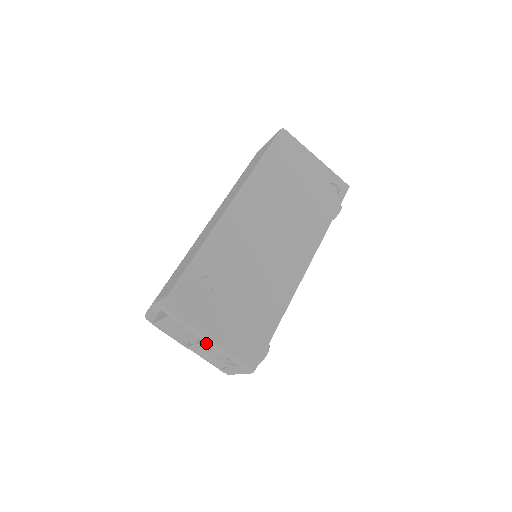
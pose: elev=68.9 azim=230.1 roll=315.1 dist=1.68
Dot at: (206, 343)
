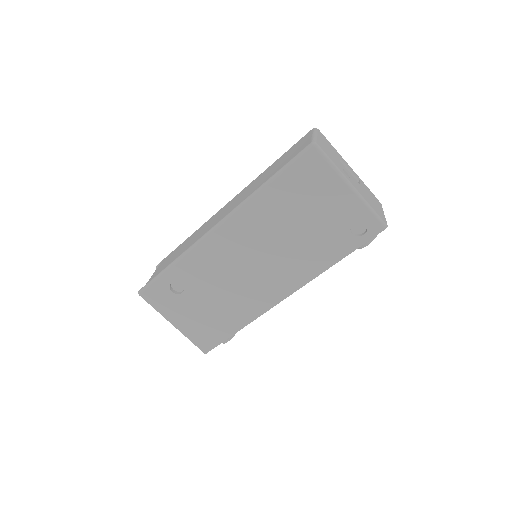
Dot at: (172, 324)
